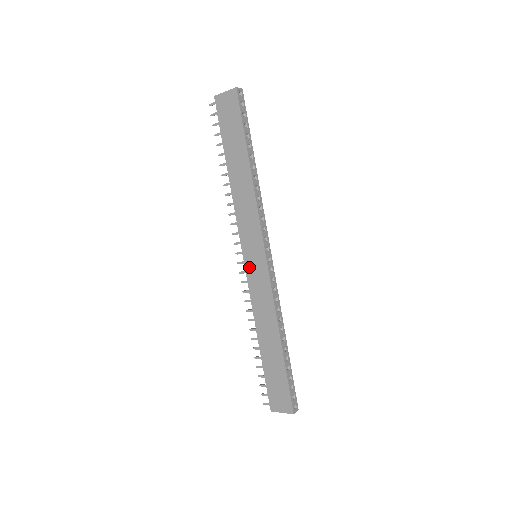
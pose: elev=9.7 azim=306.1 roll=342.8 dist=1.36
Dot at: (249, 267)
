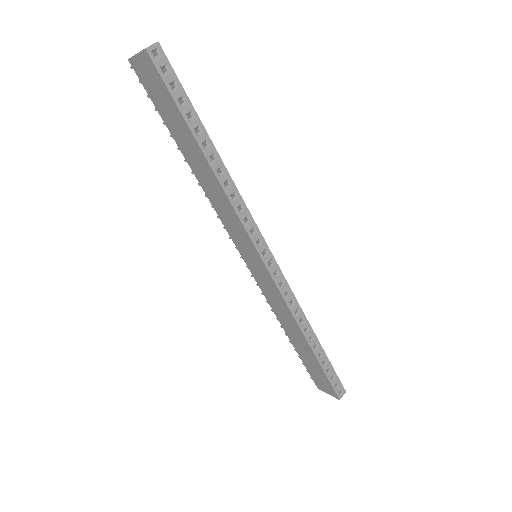
Dot at: (252, 268)
